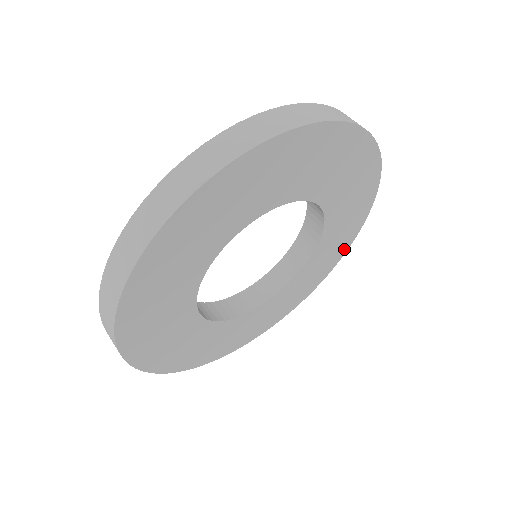
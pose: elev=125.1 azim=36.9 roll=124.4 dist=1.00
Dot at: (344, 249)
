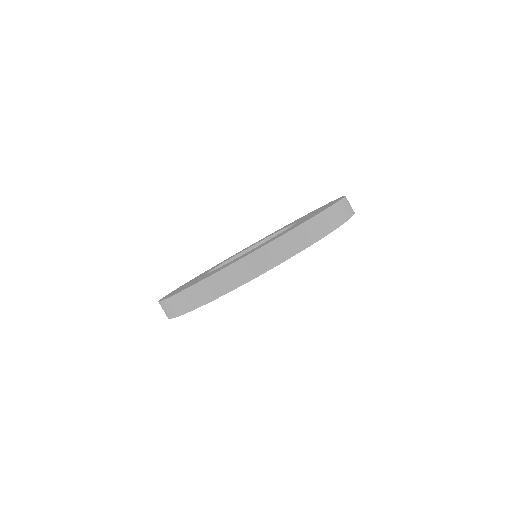
Dot at: occluded
